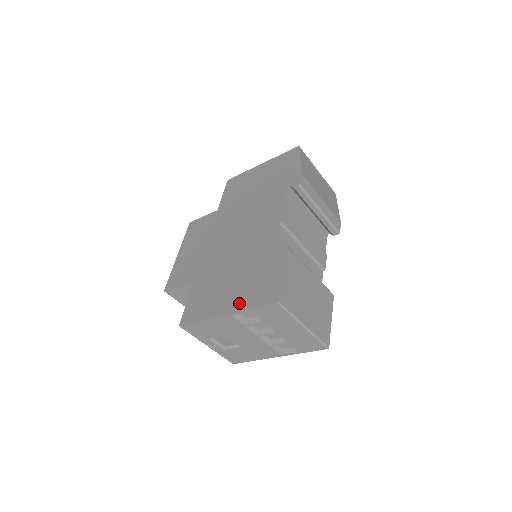
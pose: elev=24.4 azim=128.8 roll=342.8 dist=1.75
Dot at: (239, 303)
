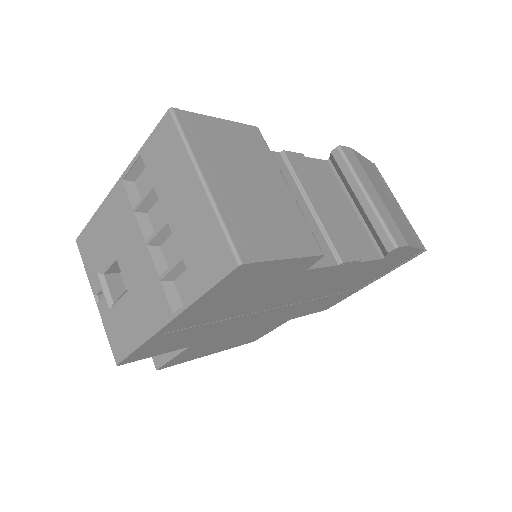
Dot at: occluded
